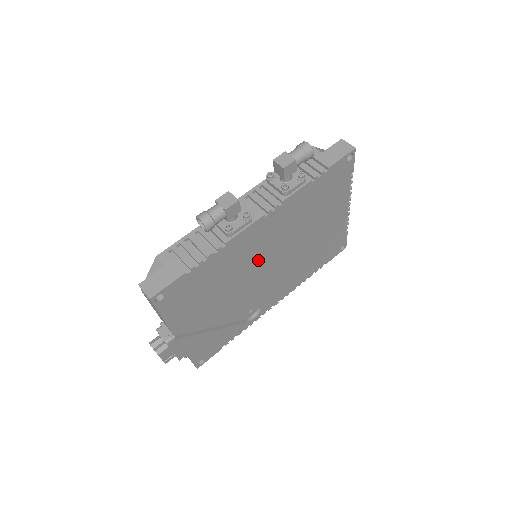
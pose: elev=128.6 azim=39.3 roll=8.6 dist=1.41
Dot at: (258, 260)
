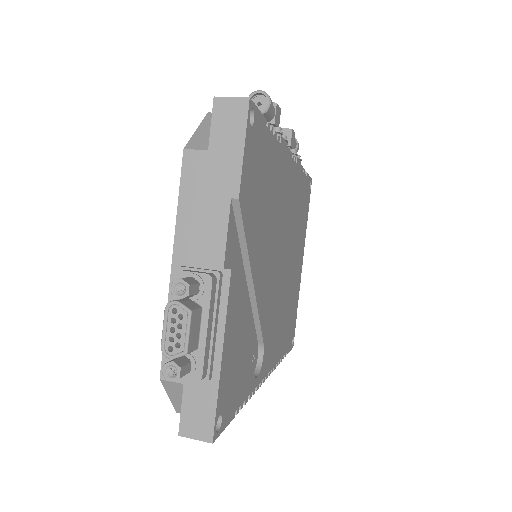
Dot at: (279, 229)
